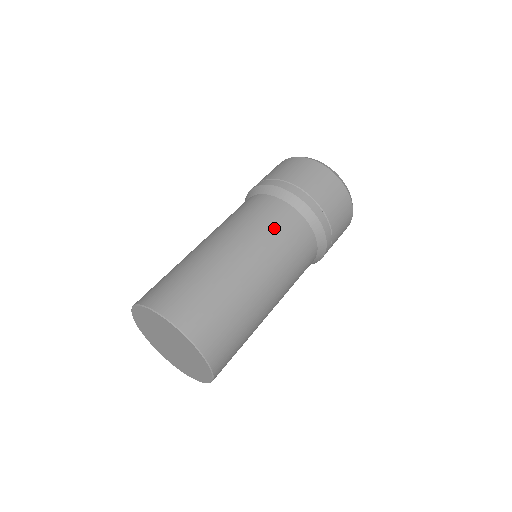
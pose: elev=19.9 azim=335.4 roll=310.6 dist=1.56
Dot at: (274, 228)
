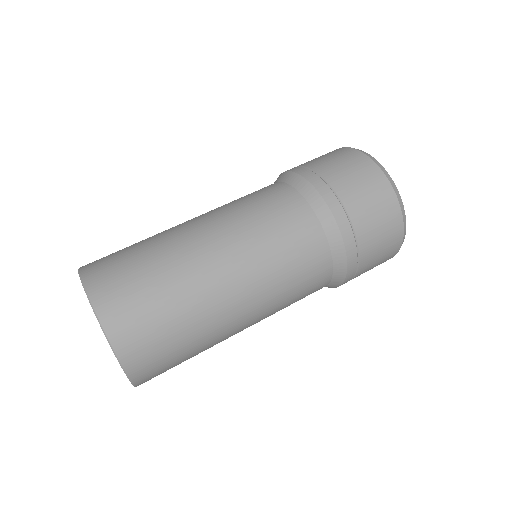
Dot at: (287, 254)
